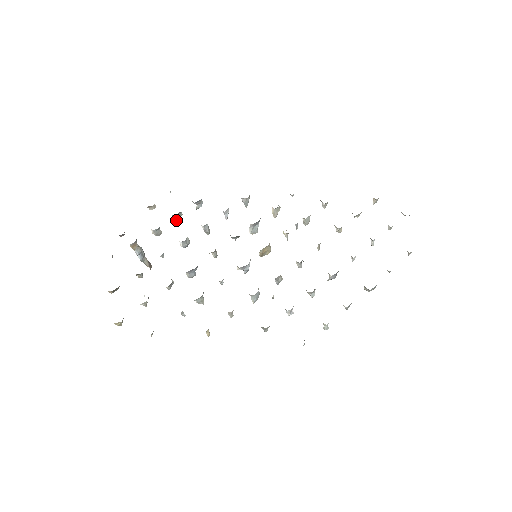
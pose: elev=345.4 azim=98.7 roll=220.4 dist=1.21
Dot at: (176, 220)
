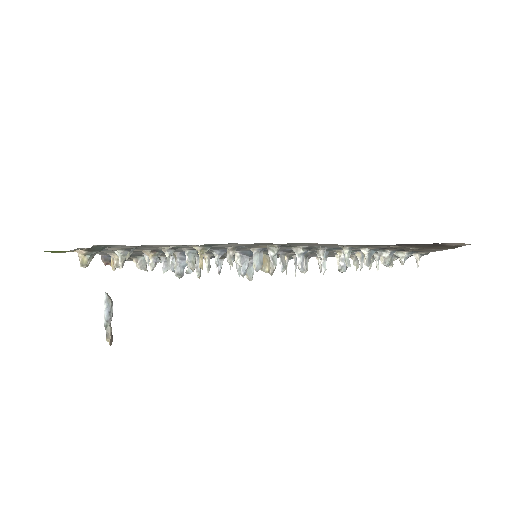
Dot at: (164, 269)
